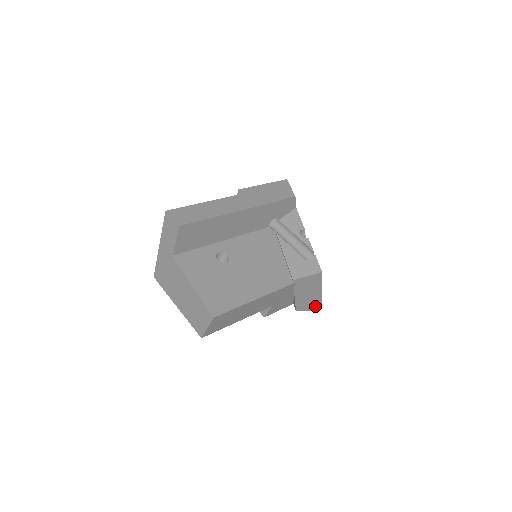
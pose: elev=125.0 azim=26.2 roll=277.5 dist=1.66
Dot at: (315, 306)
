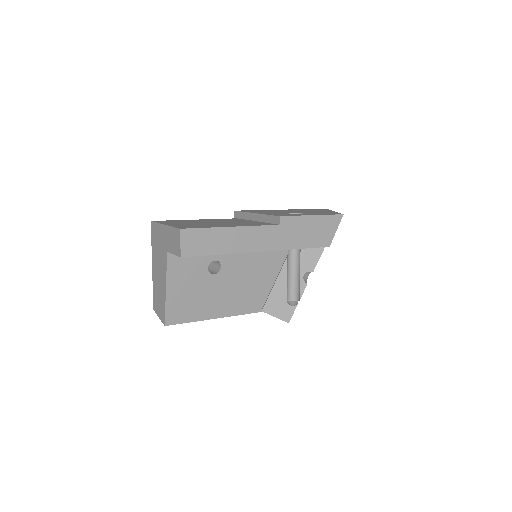
Dot at: occluded
